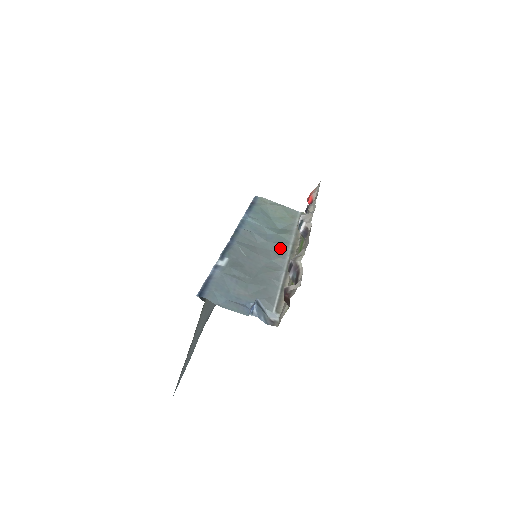
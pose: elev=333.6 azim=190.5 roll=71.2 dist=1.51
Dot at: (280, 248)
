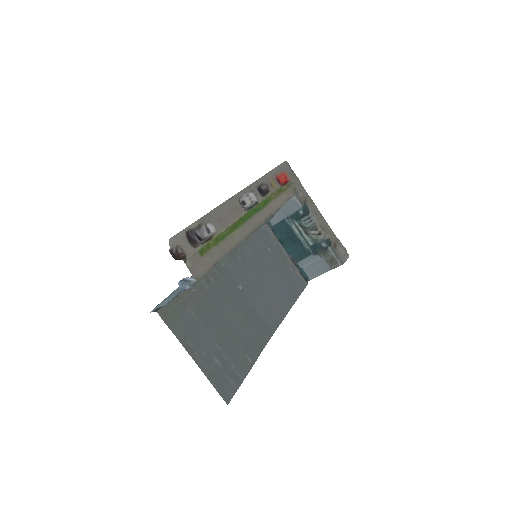
Dot at: occluded
